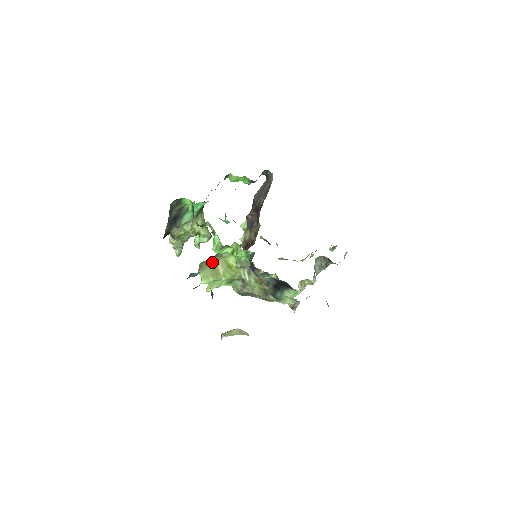
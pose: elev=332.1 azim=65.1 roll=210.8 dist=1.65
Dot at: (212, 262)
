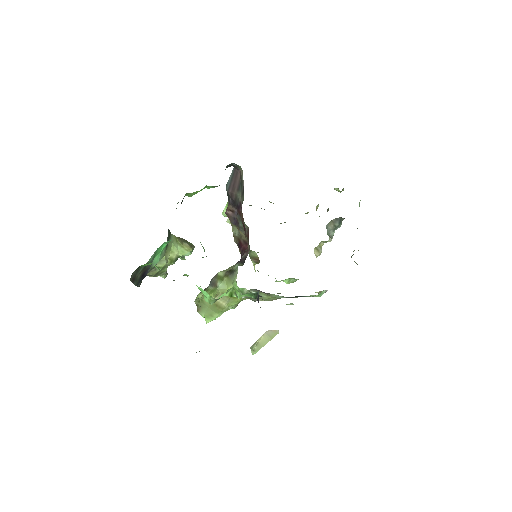
Dot at: occluded
